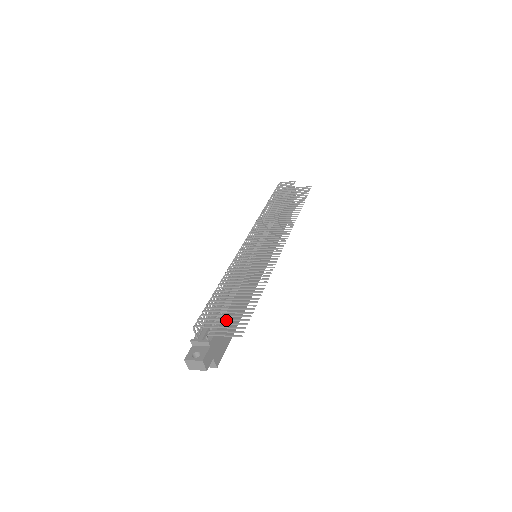
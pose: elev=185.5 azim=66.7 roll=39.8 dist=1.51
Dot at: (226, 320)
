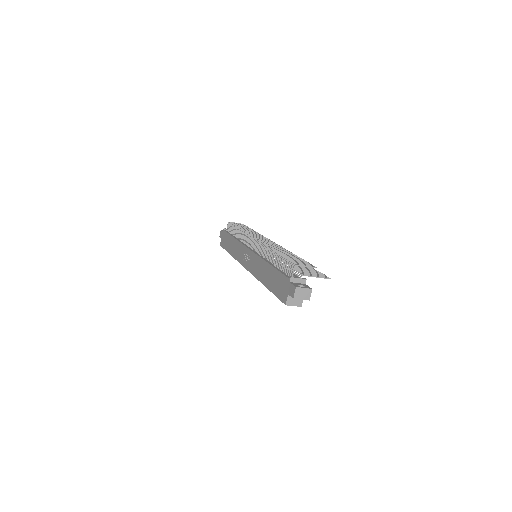
Dot at: (304, 271)
